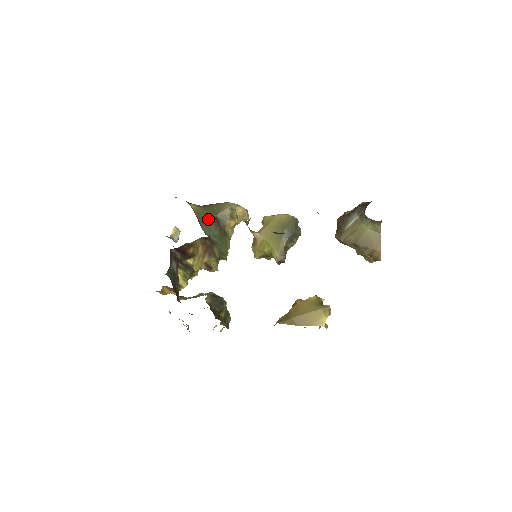
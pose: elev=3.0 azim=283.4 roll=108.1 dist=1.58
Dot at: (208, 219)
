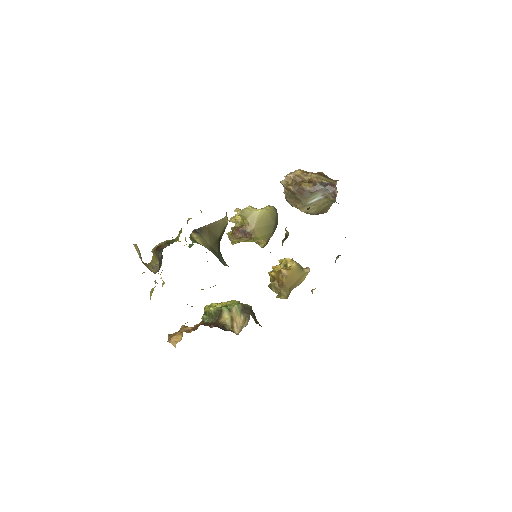
Dot at: (215, 246)
